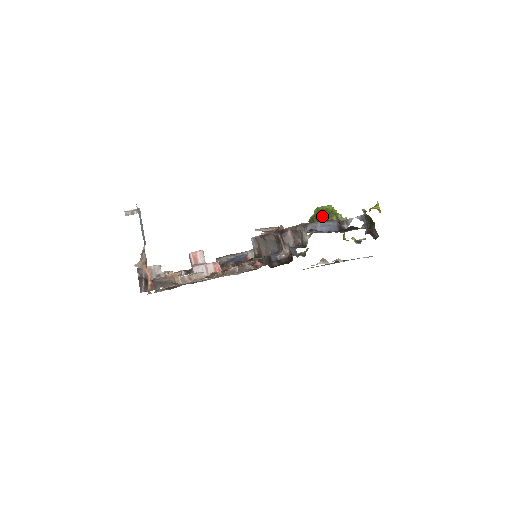
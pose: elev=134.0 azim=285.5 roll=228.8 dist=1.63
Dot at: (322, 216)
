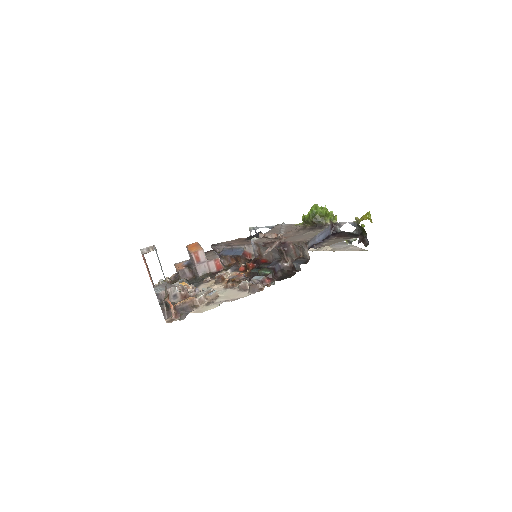
Dot at: (317, 219)
